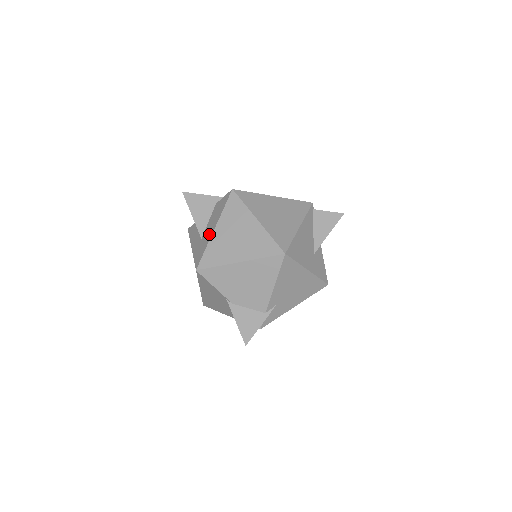
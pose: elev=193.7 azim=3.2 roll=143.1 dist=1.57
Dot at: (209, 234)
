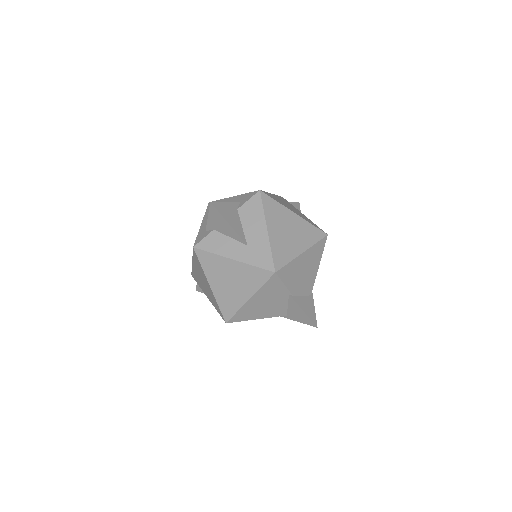
Dot at: (262, 237)
